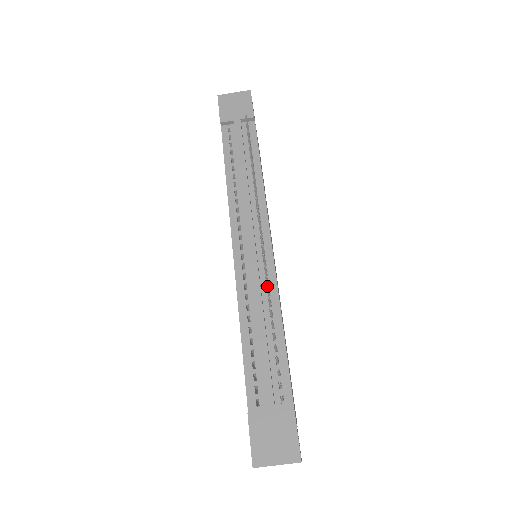
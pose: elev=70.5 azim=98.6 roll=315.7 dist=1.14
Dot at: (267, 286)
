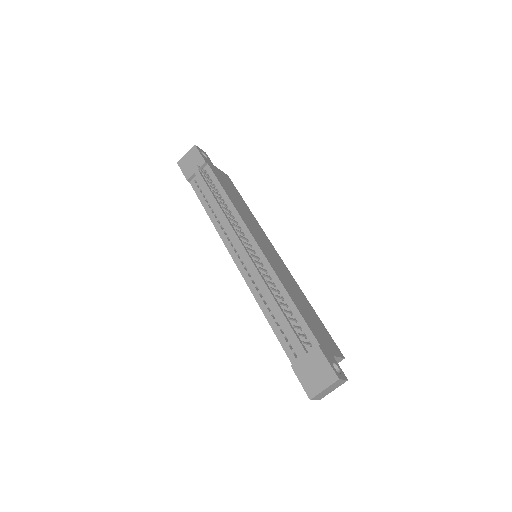
Dot at: (261, 274)
